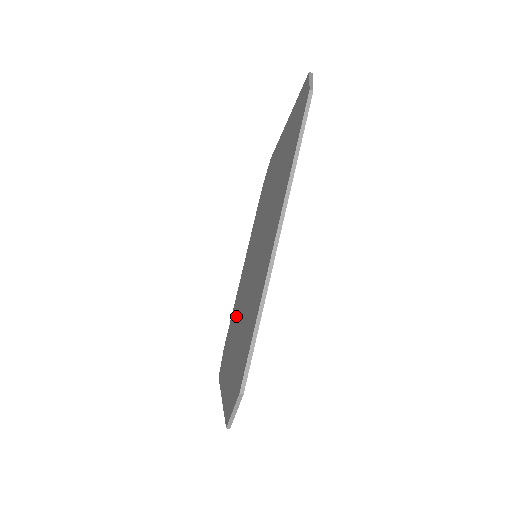
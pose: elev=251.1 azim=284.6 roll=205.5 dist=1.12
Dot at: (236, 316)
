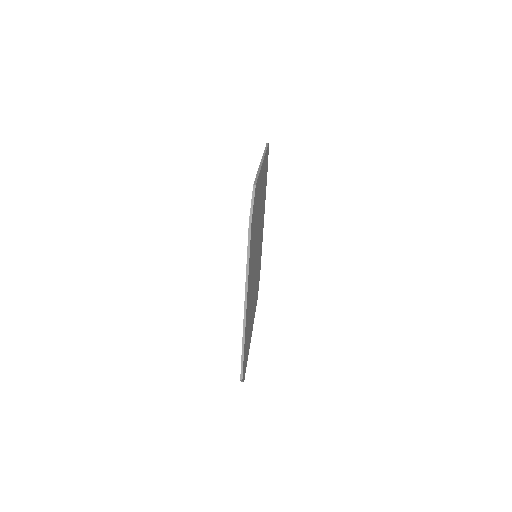
Dot at: occluded
